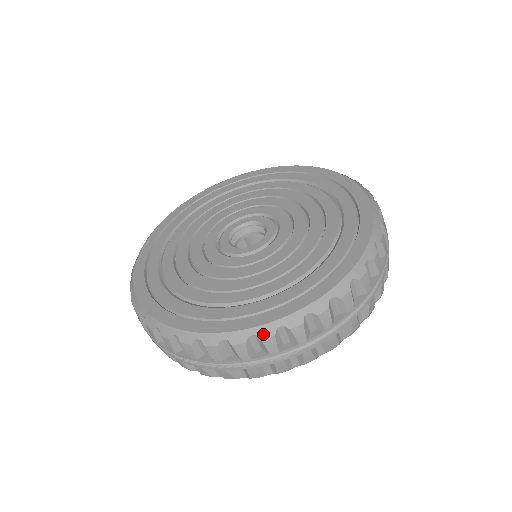
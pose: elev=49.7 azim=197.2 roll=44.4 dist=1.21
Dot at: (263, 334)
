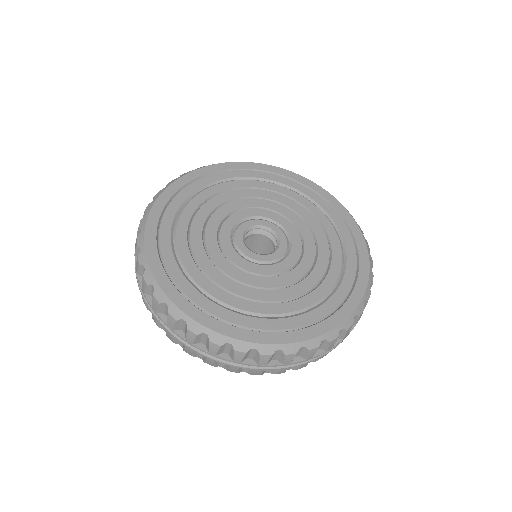
Dot at: (238, 347)
